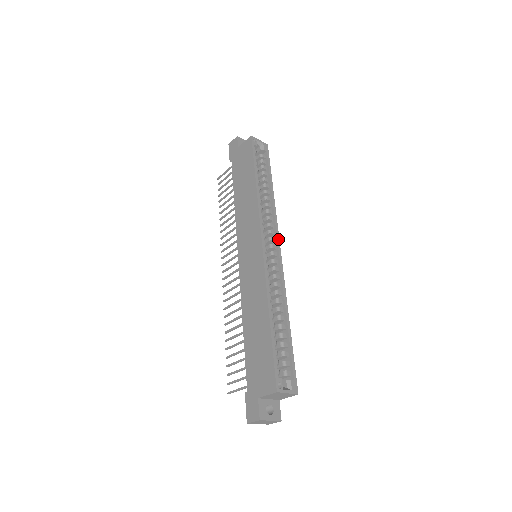
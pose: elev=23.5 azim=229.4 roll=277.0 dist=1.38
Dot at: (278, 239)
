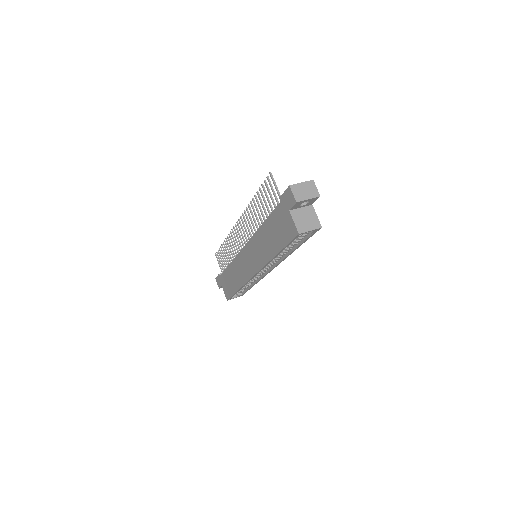
Dot at: occluded
